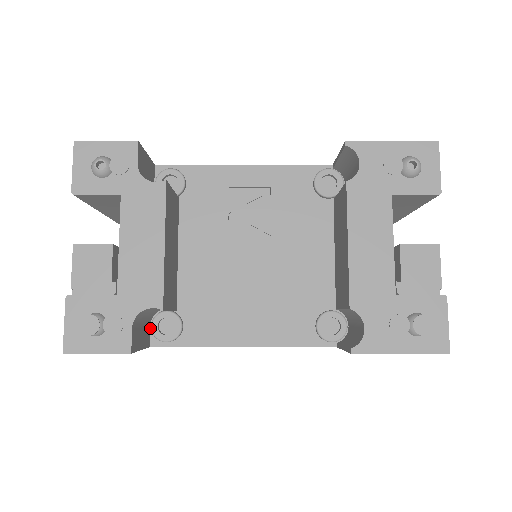
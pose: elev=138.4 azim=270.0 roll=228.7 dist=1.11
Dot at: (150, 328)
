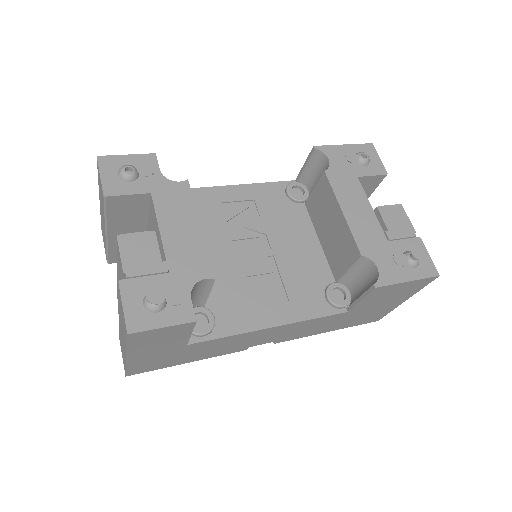
Dot at: occluded
